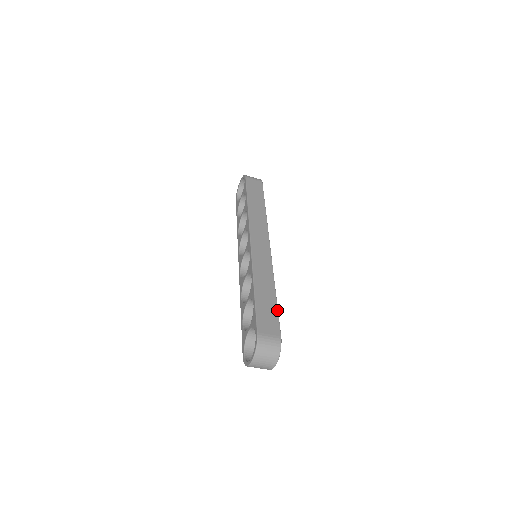
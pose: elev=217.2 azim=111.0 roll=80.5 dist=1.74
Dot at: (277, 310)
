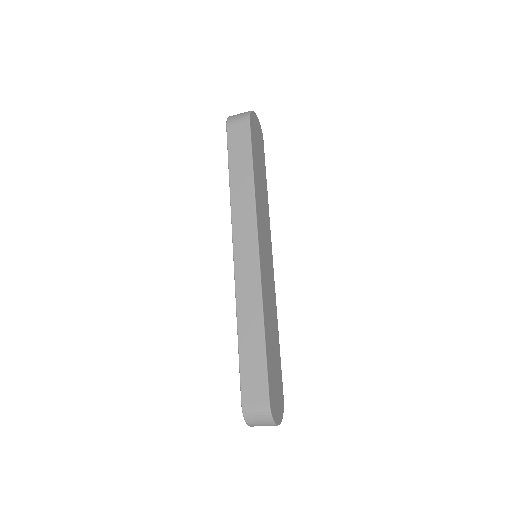
Dot at: (265, 361)
